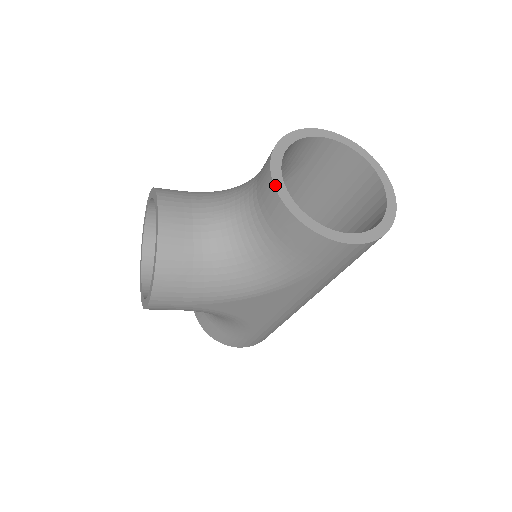
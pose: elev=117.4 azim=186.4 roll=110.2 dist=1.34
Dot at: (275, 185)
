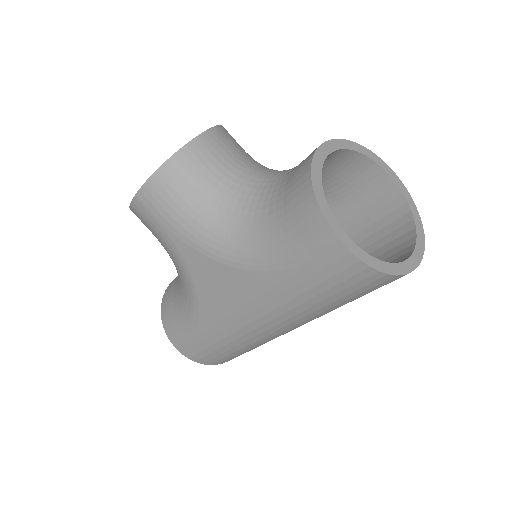
Dot at: (316, 152)
